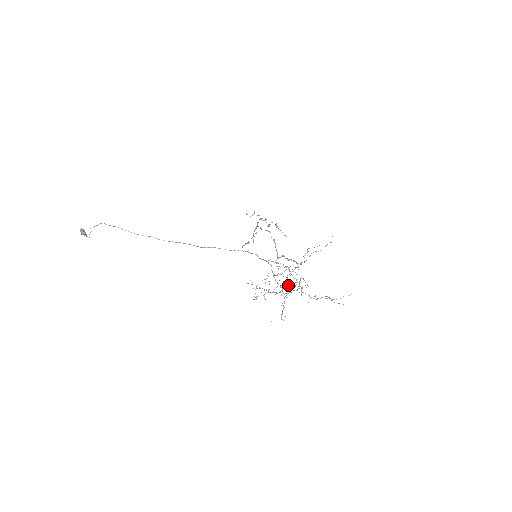
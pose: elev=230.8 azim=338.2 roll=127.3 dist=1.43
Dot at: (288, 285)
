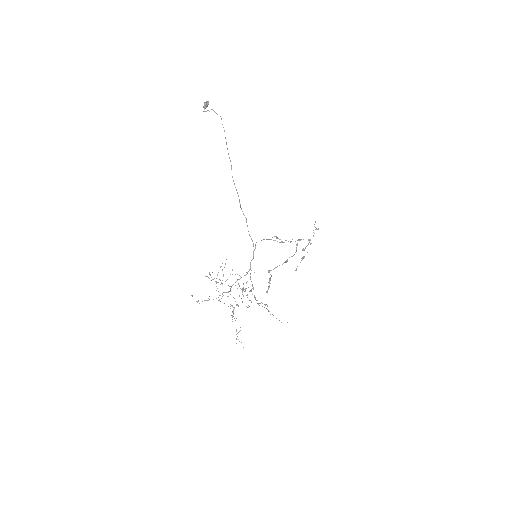
Dot at: occluded
